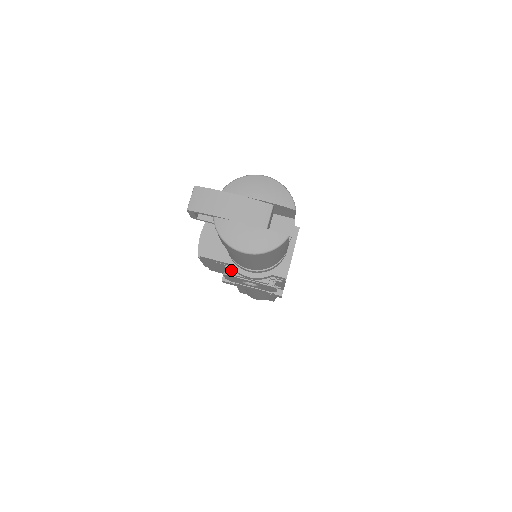
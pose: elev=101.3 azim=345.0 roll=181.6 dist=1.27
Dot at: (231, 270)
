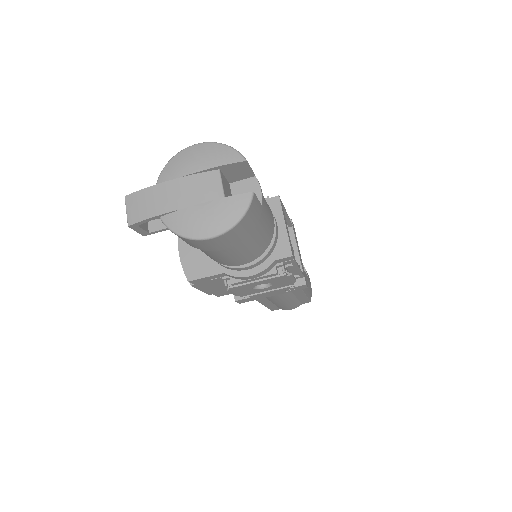
Dot at: (230, 280)
